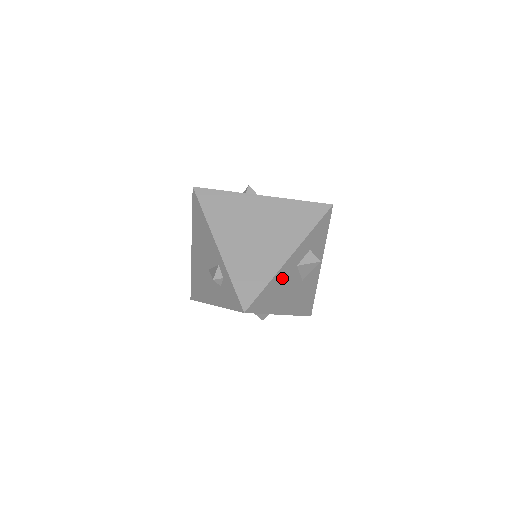
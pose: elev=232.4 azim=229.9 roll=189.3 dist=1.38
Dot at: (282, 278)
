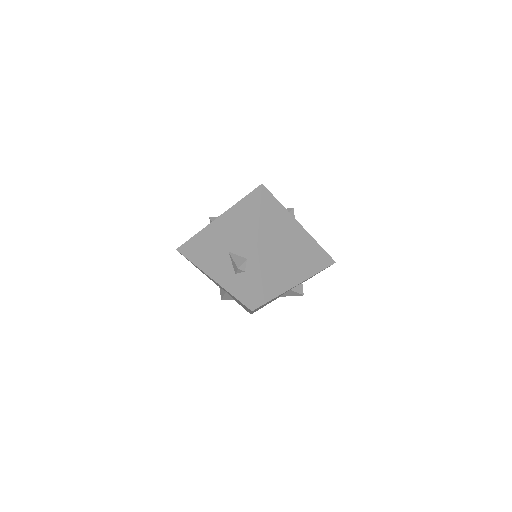
Dot at: occluded
